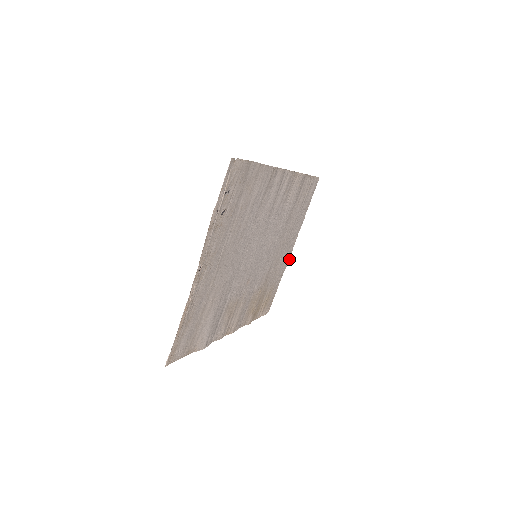
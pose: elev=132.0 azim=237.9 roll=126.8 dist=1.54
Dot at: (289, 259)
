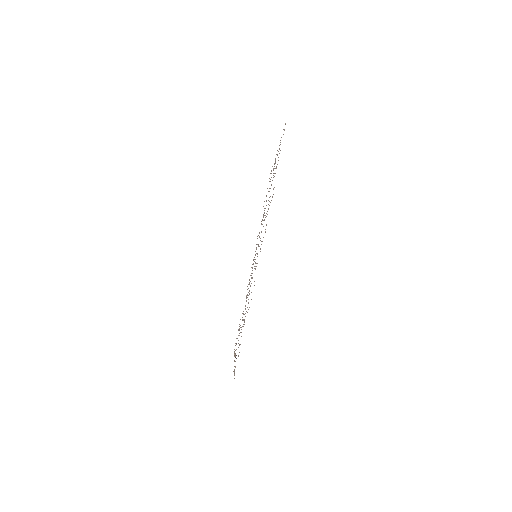
Dot at: occluded
